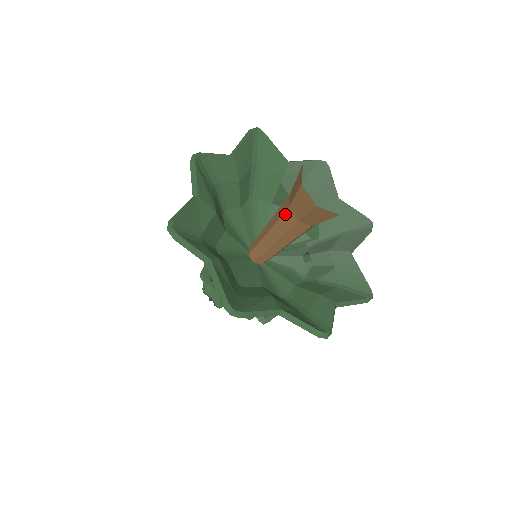
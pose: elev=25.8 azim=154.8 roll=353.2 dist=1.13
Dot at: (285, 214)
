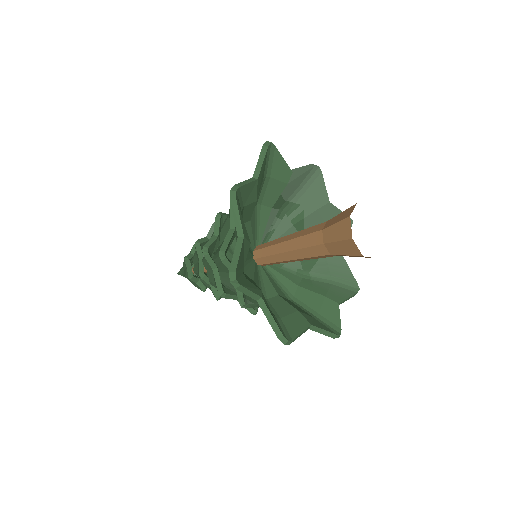
Dot at: (317, 246)
